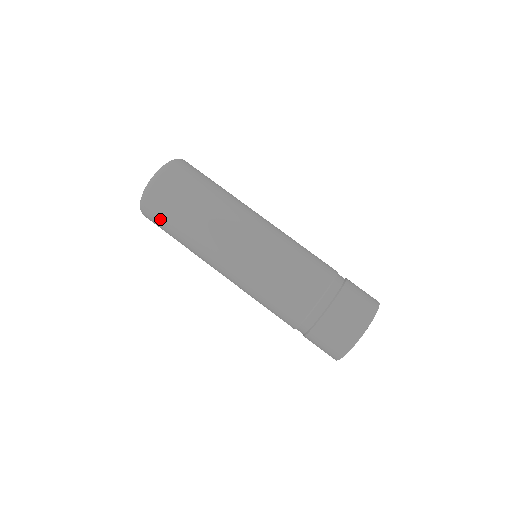
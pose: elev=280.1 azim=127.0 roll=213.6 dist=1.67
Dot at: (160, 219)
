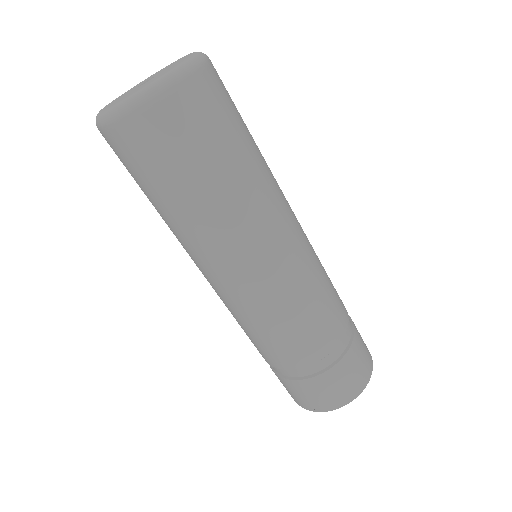
Dot at: (154, 156)
